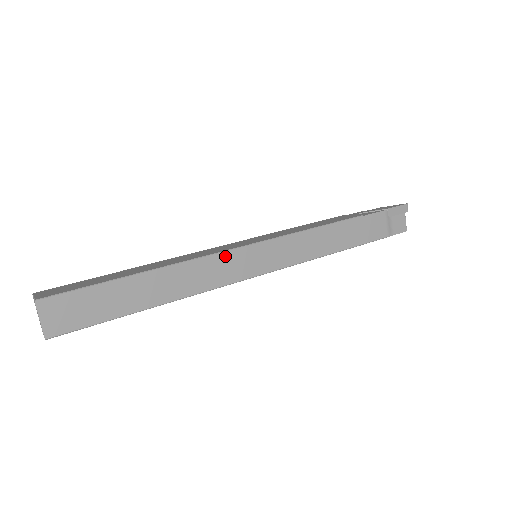
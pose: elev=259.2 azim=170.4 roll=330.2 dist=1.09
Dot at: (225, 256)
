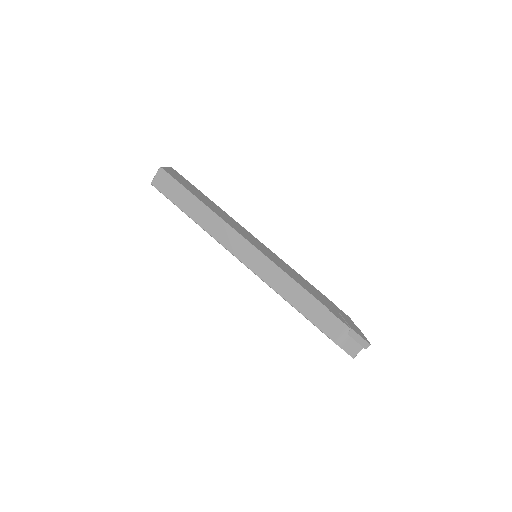
Dot at: (236, 234)
